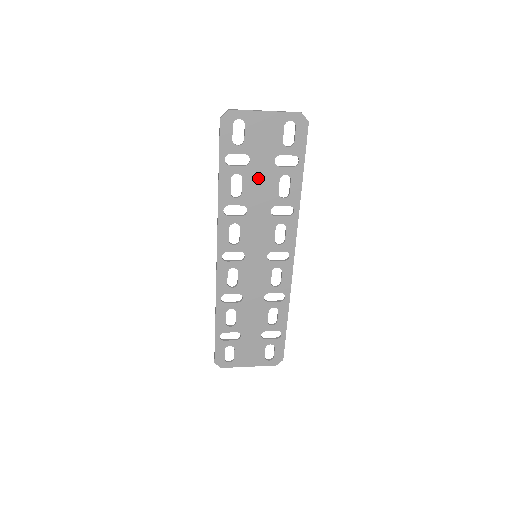
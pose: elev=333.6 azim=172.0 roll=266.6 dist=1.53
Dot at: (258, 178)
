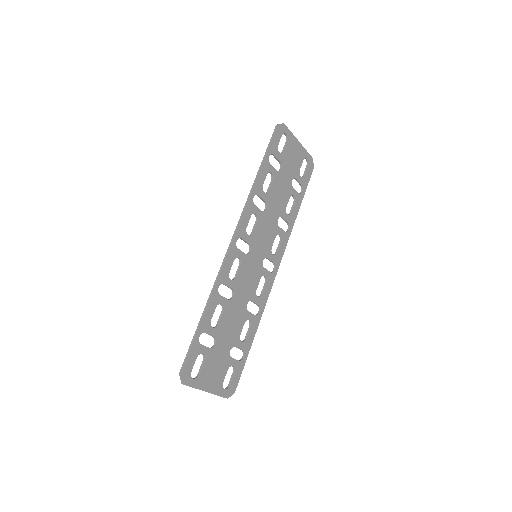
Dot at: (280, 186)
